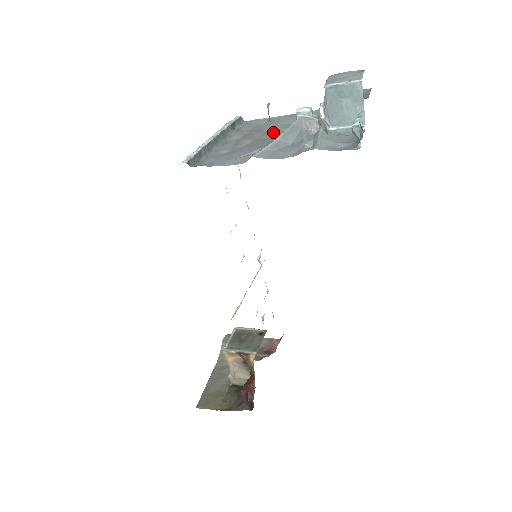
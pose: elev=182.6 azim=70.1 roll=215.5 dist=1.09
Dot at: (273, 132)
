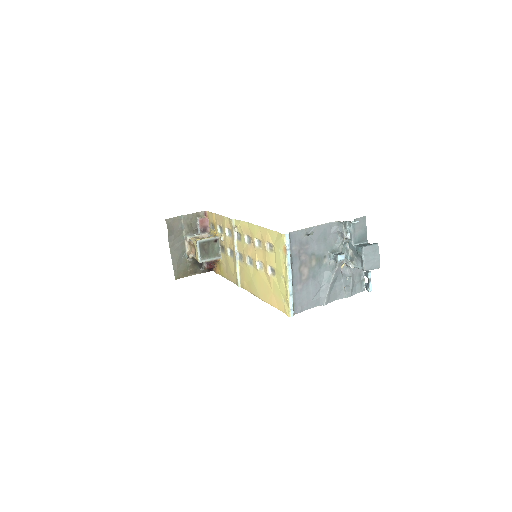
Dot at: (315, 255)
